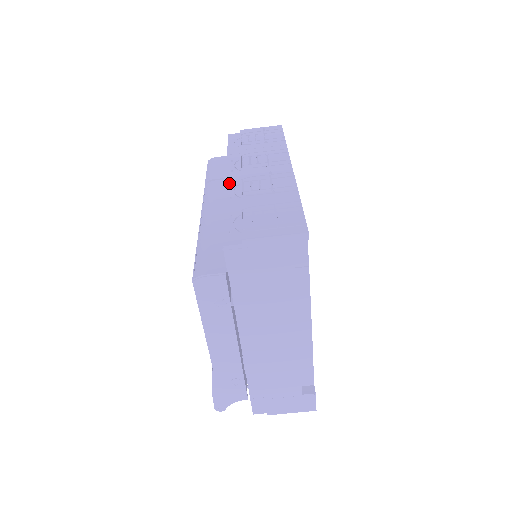
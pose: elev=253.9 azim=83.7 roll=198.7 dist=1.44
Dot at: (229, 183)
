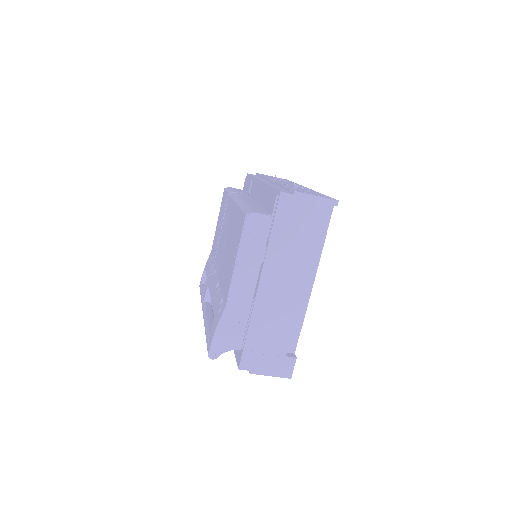
Dot at: (265, 182)
